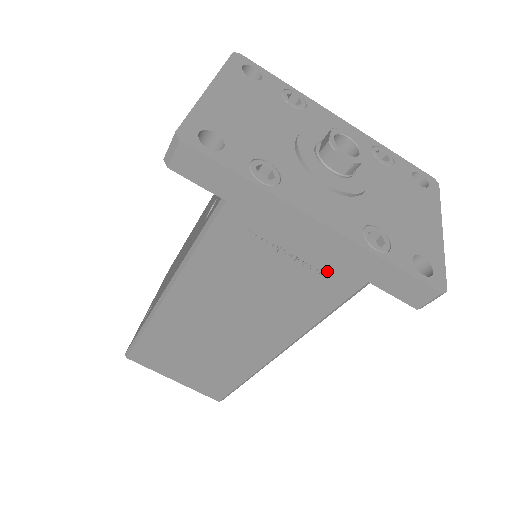
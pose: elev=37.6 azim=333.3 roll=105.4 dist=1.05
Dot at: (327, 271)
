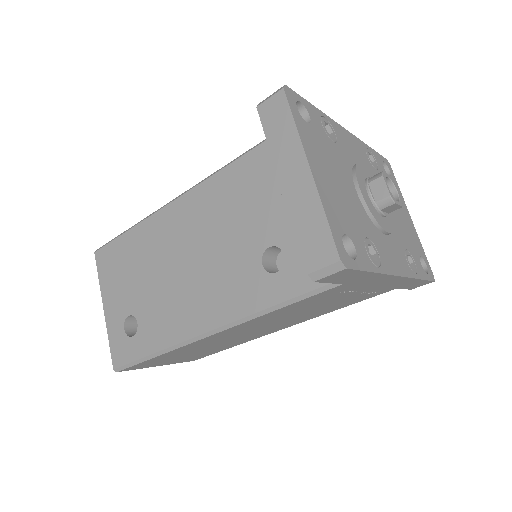
Dot at: (375, 291)
